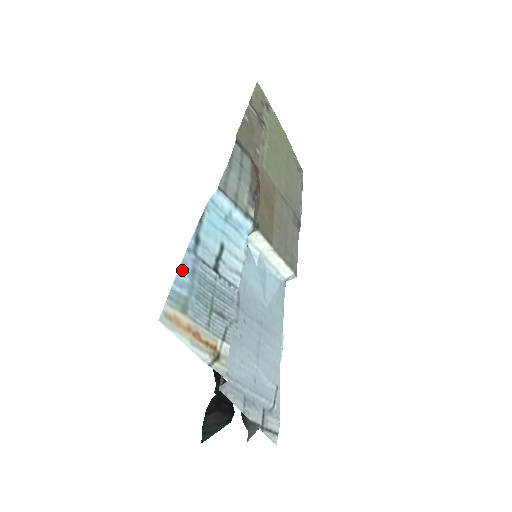
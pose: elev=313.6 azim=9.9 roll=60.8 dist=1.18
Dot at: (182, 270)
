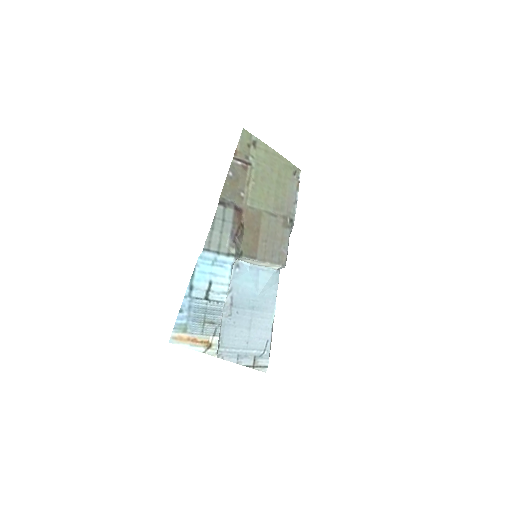
Dot at: (182, 310)
